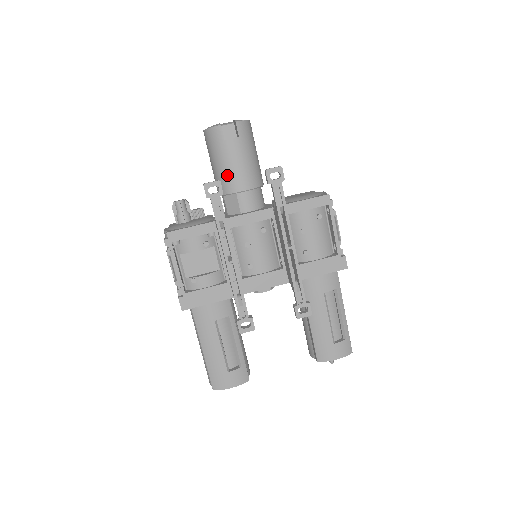
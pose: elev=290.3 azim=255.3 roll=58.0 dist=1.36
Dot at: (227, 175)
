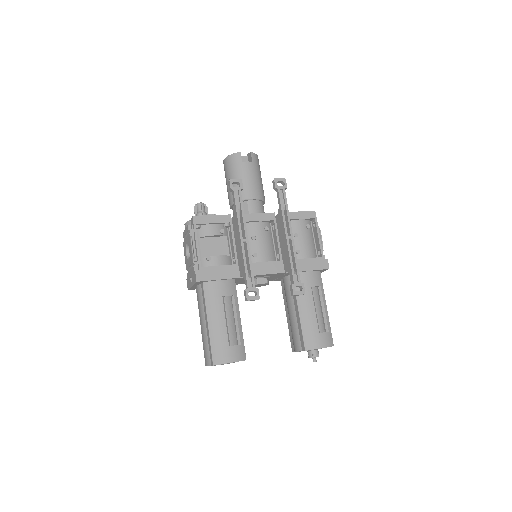
Dot at: occluded
